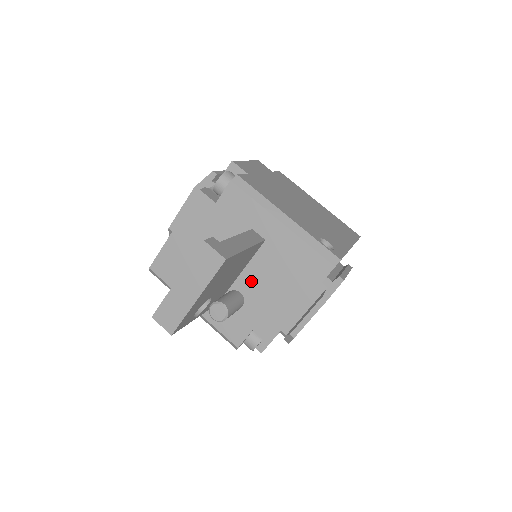
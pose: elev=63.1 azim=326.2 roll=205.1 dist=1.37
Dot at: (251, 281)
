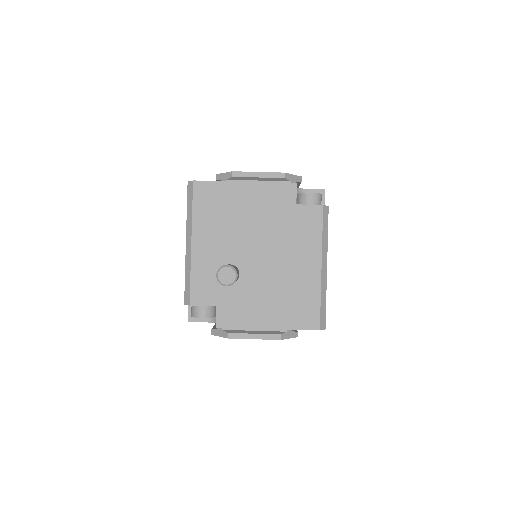
Dot at: (257, 276)
